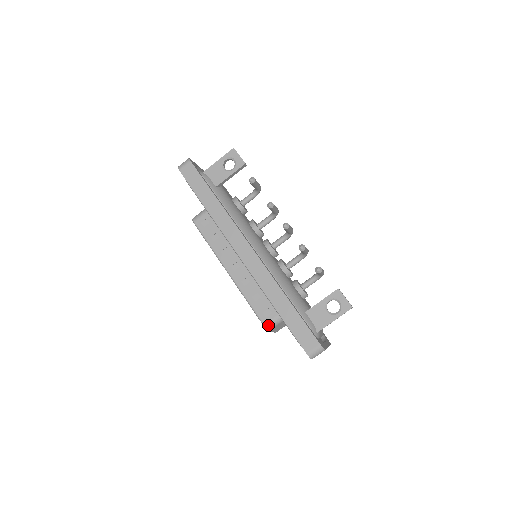
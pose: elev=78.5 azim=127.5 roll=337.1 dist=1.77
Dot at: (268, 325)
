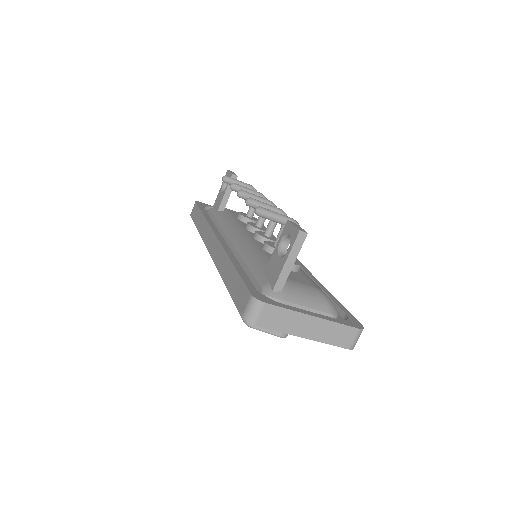
Dot at: occluded
